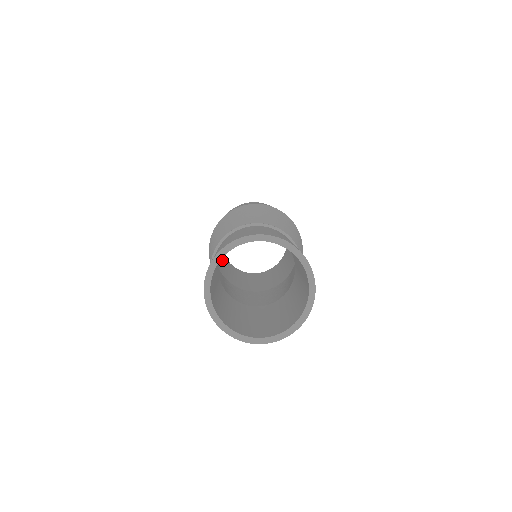
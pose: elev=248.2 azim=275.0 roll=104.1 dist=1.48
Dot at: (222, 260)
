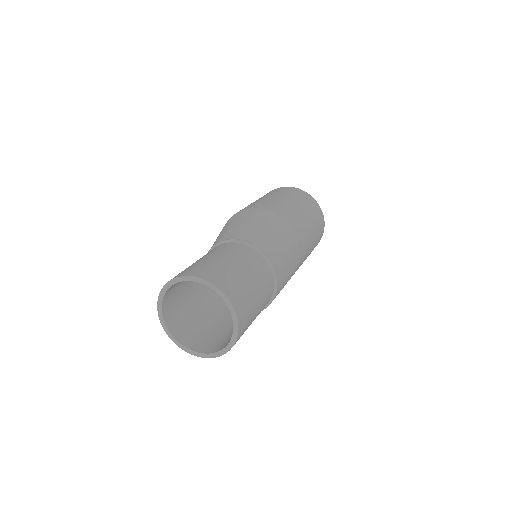
Dot at: occluded
